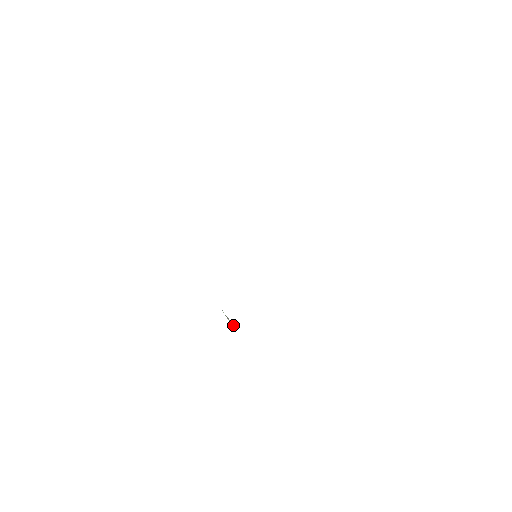
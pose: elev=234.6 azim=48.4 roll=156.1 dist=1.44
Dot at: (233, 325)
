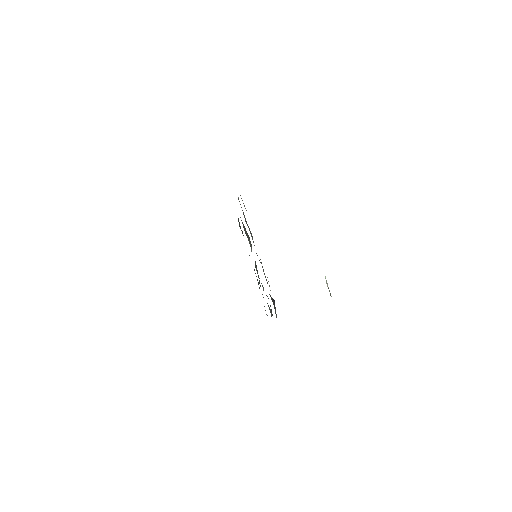
Dot at: (329, 291)
